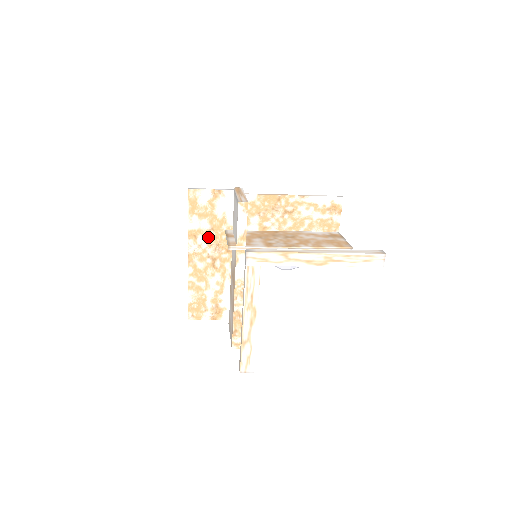
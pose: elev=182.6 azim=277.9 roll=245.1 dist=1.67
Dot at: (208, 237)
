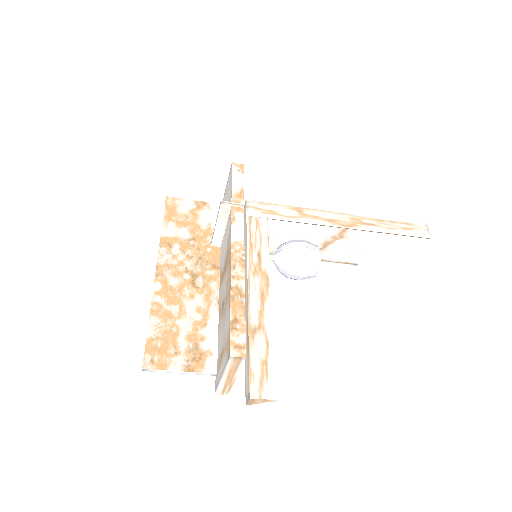
Dot at: (187, 248)
